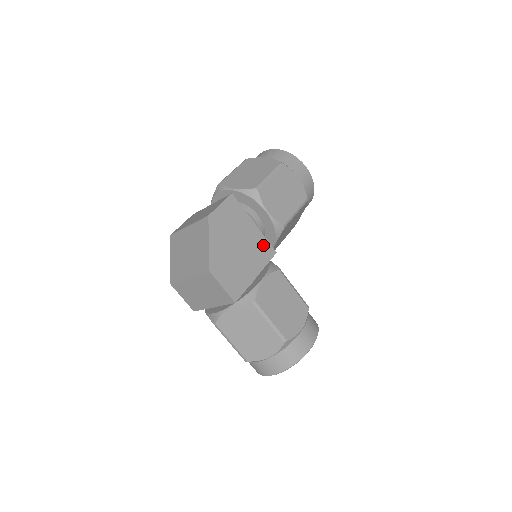
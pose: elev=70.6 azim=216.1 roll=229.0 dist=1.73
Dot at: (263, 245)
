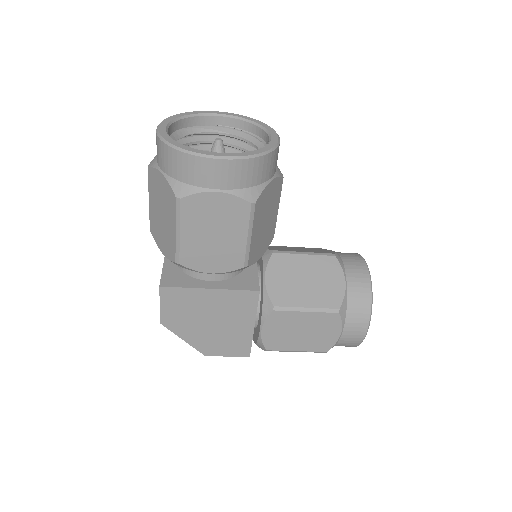
Dot at: (238, 298)
